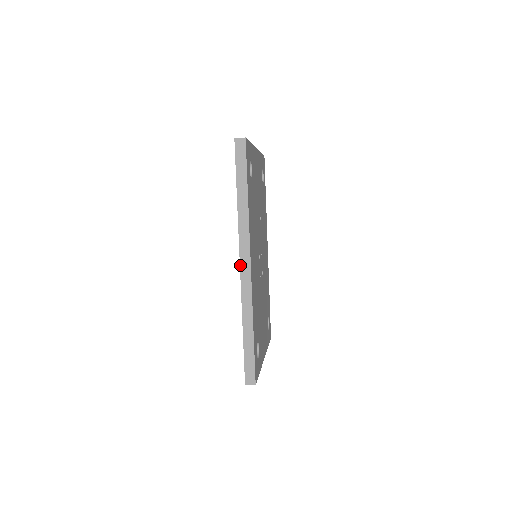
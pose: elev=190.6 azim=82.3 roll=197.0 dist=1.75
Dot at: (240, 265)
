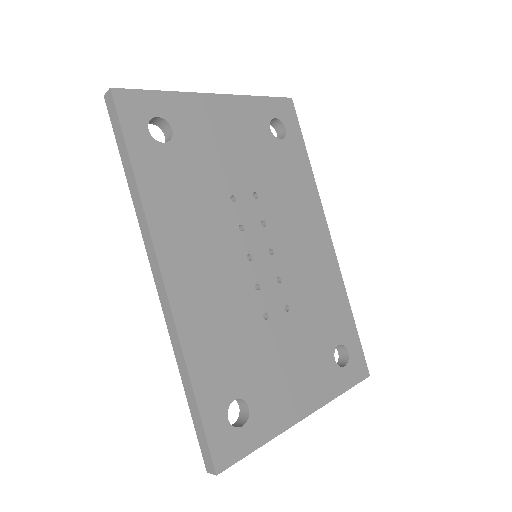
Dot at: (155, 282)
